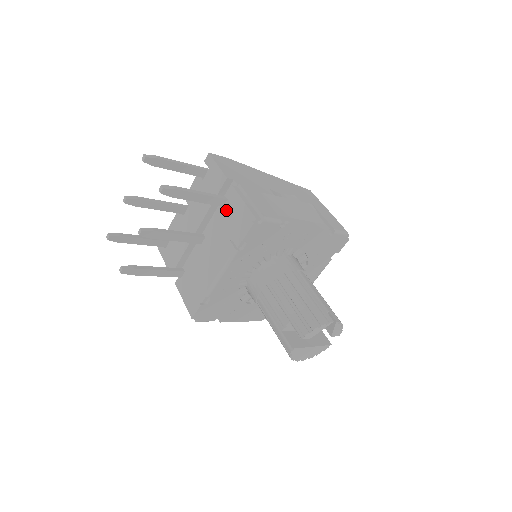
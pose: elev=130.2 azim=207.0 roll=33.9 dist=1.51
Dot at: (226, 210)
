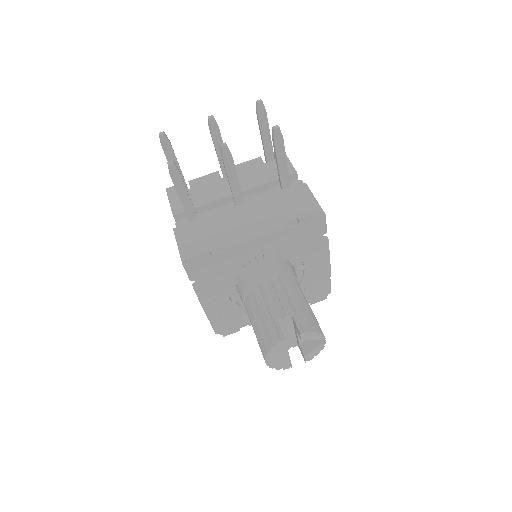
Dot at: (285, 193)
